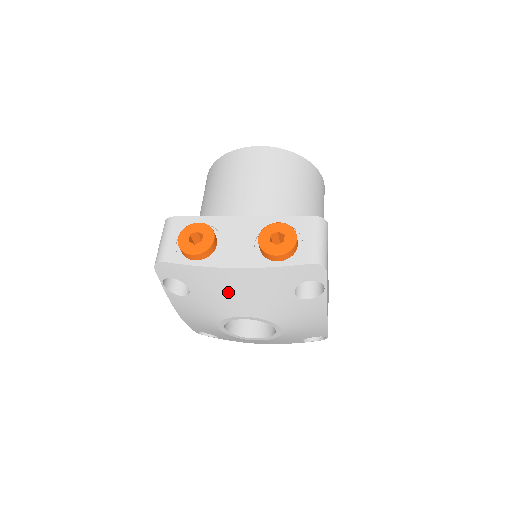
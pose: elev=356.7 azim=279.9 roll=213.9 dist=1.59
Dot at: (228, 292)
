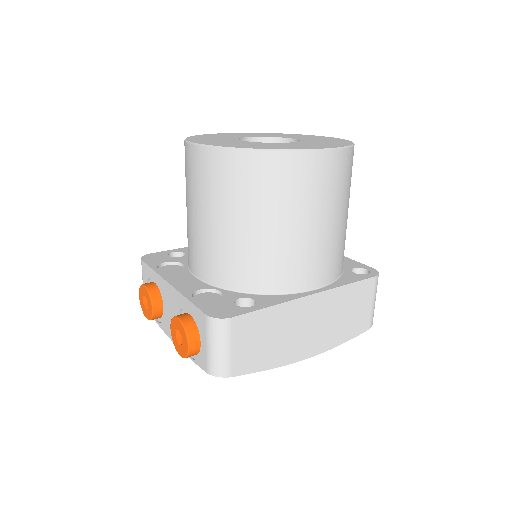
Dot at: occluded
